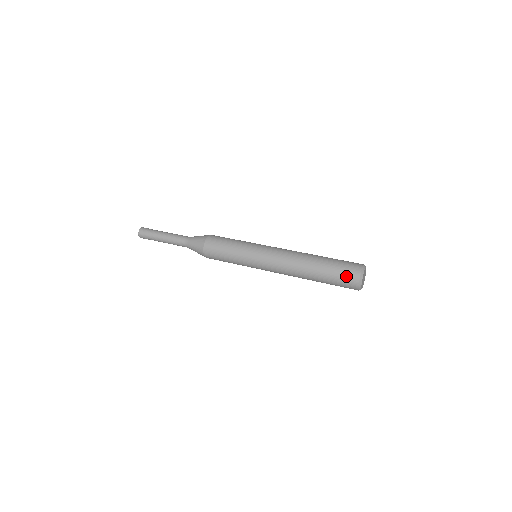
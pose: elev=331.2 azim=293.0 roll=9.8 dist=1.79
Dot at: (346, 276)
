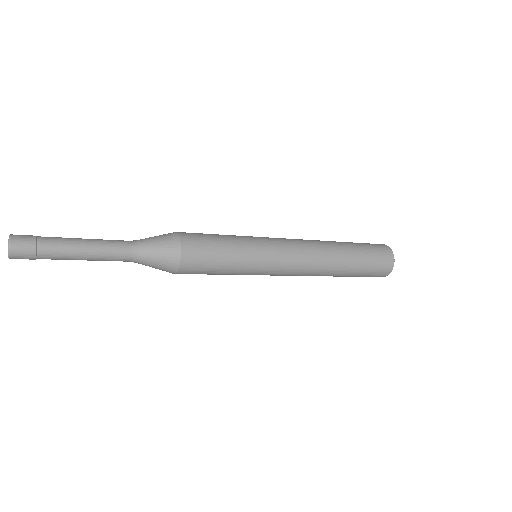
Dot at: (377, 246)
